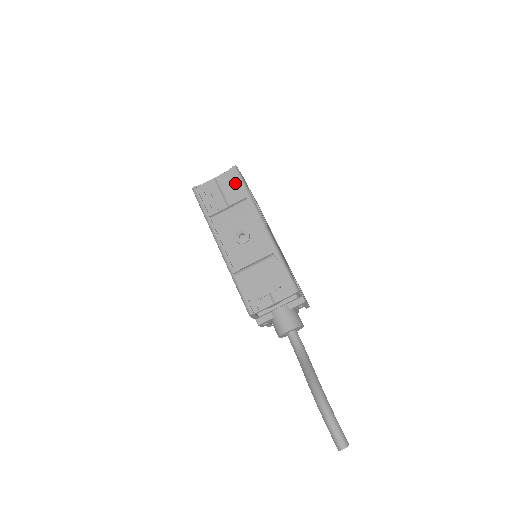
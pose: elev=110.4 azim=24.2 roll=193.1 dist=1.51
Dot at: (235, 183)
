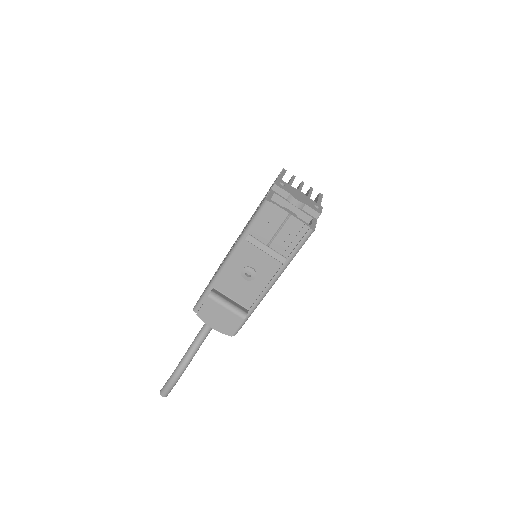
Dot at: (295, 239)
